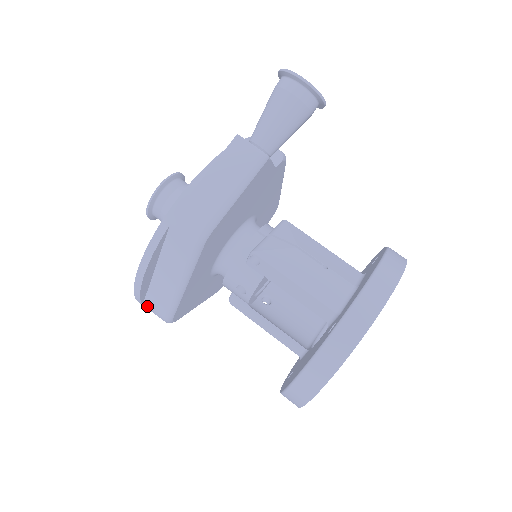
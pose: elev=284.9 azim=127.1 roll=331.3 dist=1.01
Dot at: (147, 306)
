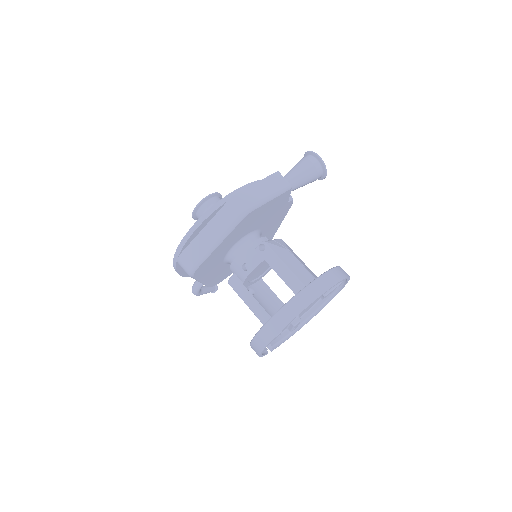
Dot at: (182, 257)
